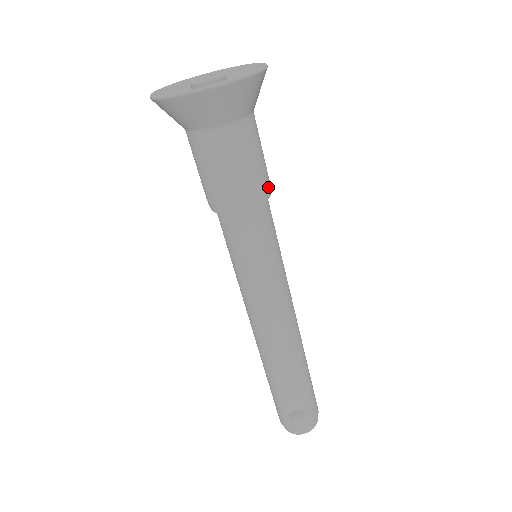
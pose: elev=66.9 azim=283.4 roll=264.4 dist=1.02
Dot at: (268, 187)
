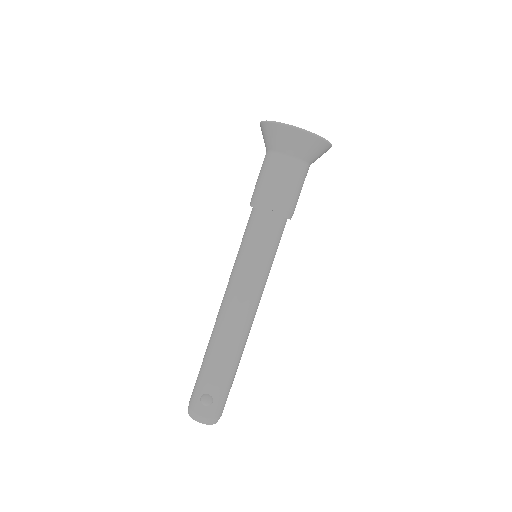
Dot at: (292, 212)
